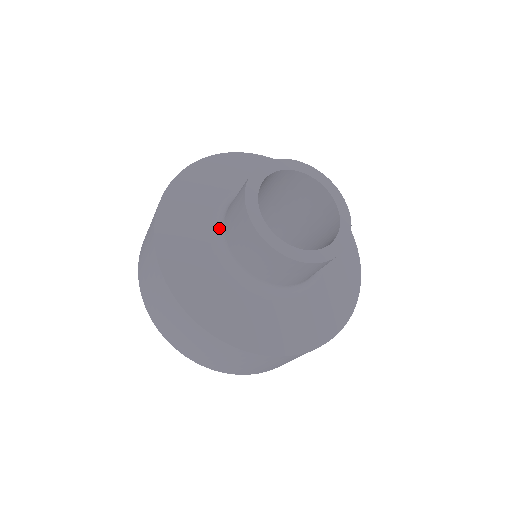
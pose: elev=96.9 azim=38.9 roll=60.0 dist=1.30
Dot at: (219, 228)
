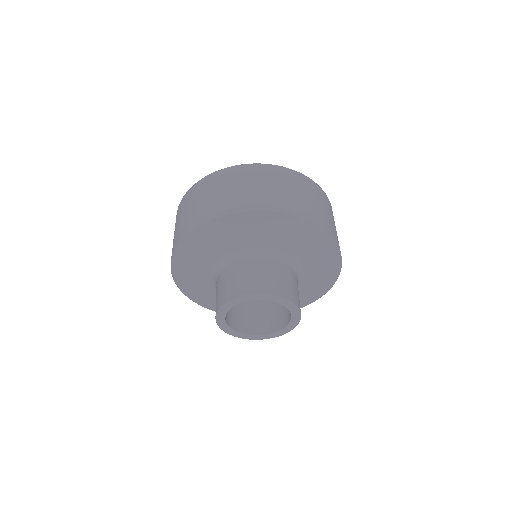
Dot at: occluded
